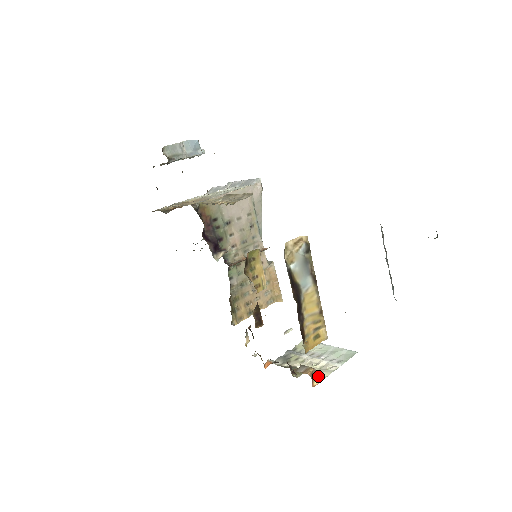
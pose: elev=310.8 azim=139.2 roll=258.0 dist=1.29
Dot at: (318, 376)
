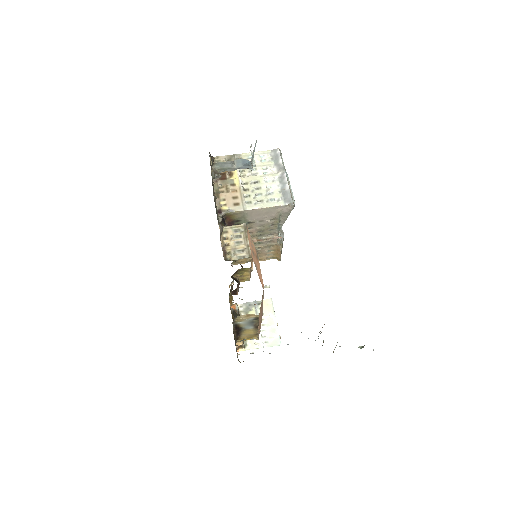
Dot at: (246, 345)
